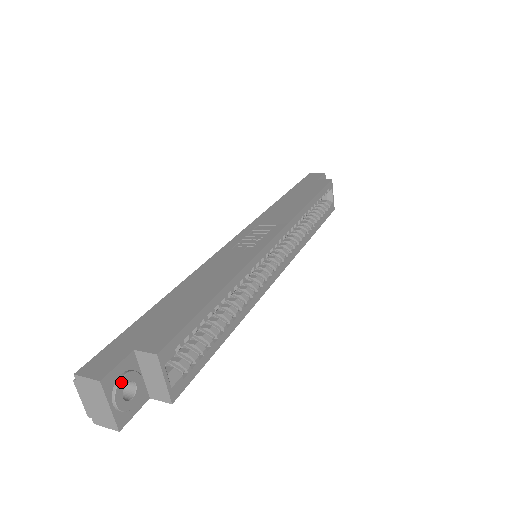
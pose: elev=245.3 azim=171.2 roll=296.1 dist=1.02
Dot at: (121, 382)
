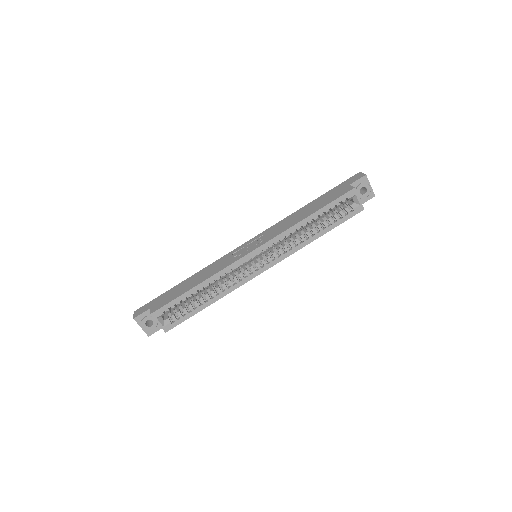
Dot at: (144, 320)
